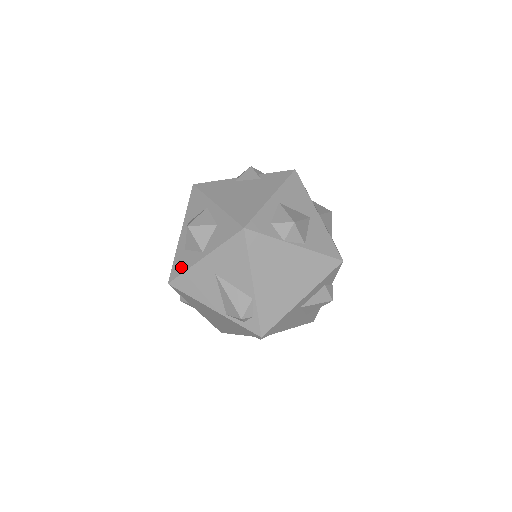
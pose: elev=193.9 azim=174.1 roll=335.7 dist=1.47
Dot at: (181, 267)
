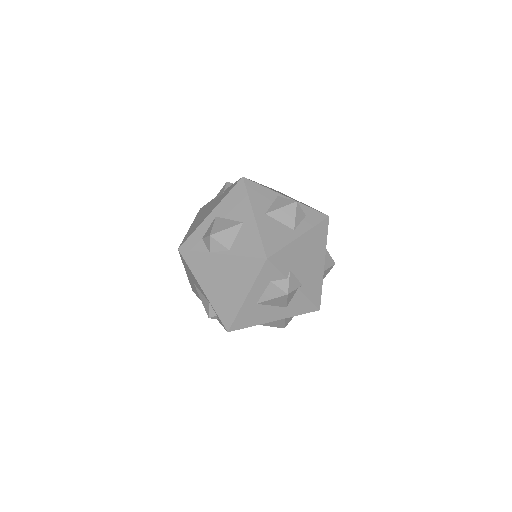
Dot at: occluded
